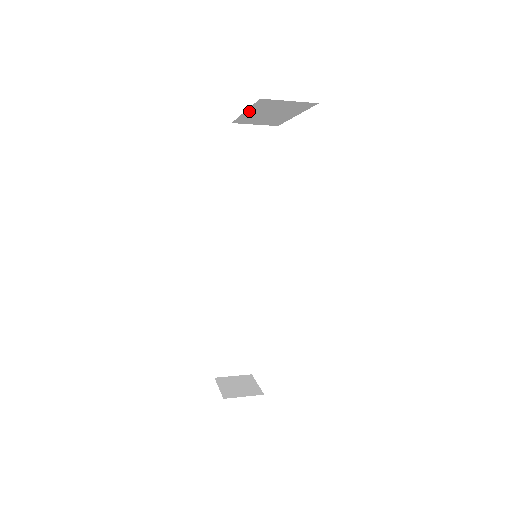
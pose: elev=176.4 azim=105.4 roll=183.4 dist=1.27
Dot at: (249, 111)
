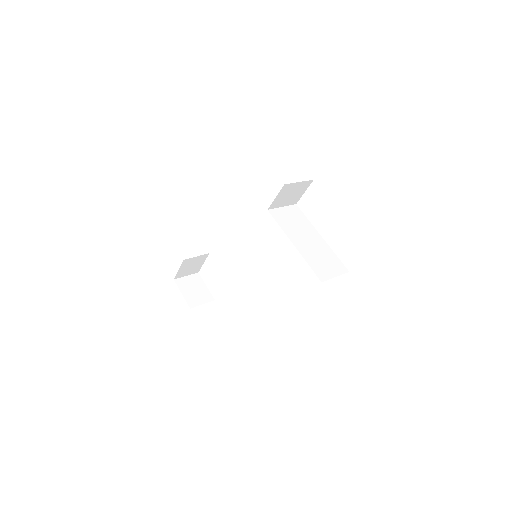
Dot at: occluded
